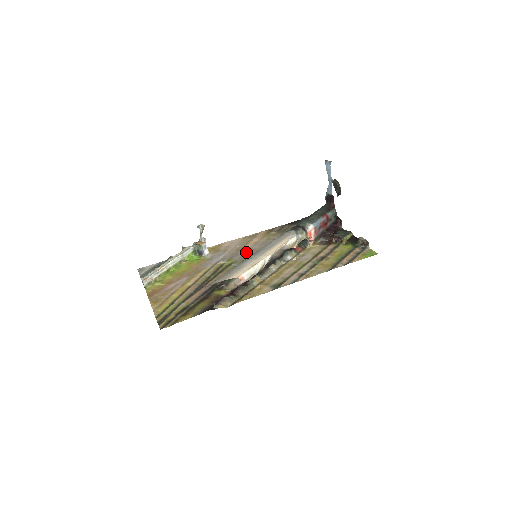
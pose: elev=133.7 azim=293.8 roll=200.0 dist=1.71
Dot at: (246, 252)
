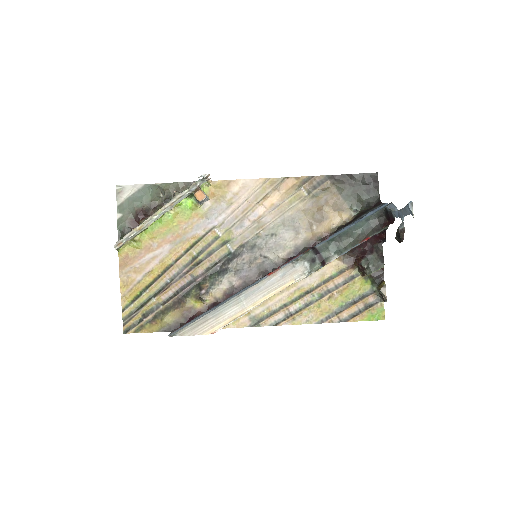
Dot at: (252, 225)
